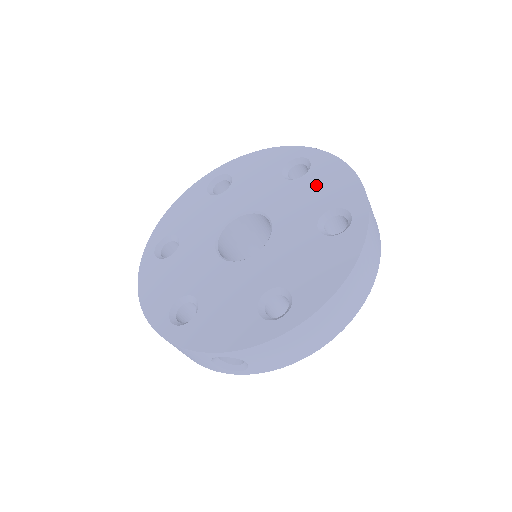
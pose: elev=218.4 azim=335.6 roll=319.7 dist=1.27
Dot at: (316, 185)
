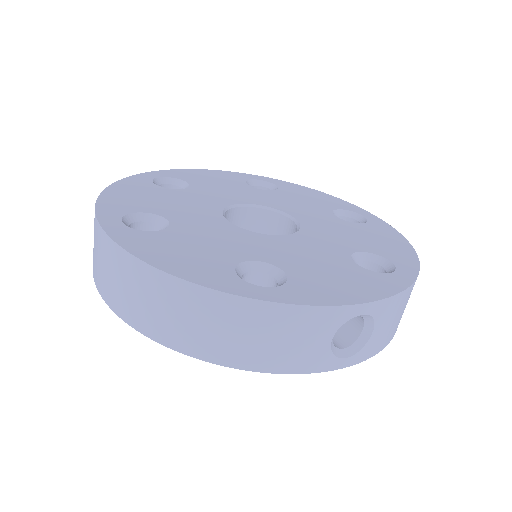
Dot at: (300, 195)
